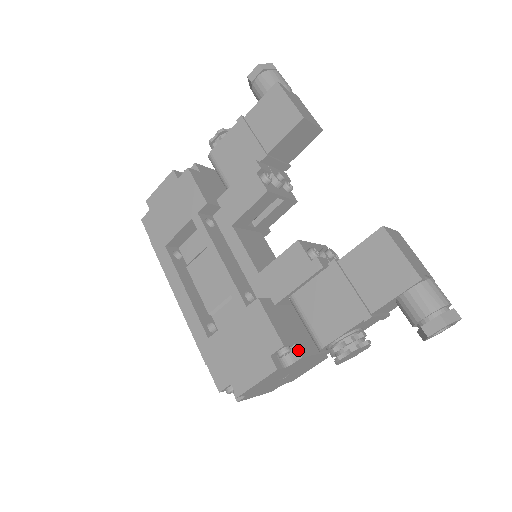
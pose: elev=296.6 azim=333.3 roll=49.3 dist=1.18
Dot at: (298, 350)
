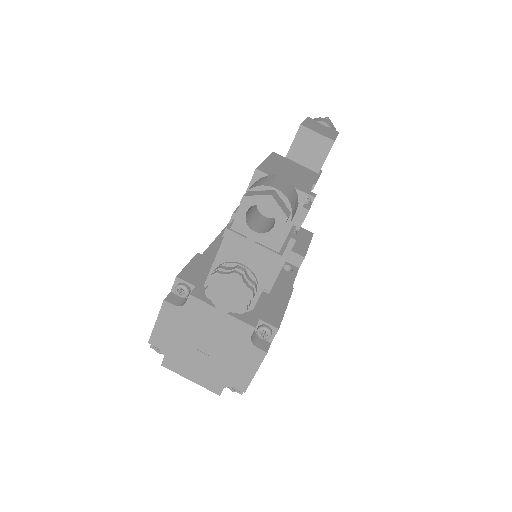
Dot at: (192, 290)
